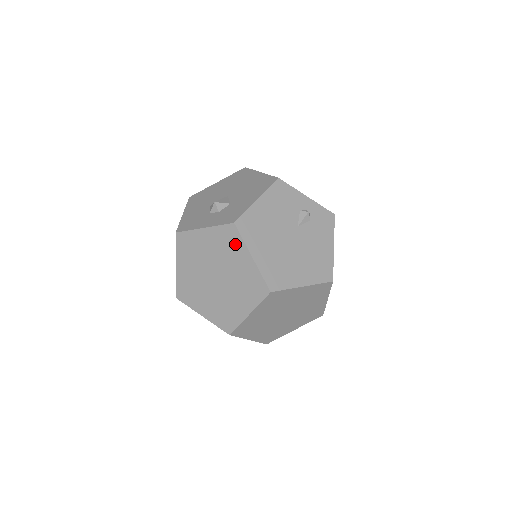
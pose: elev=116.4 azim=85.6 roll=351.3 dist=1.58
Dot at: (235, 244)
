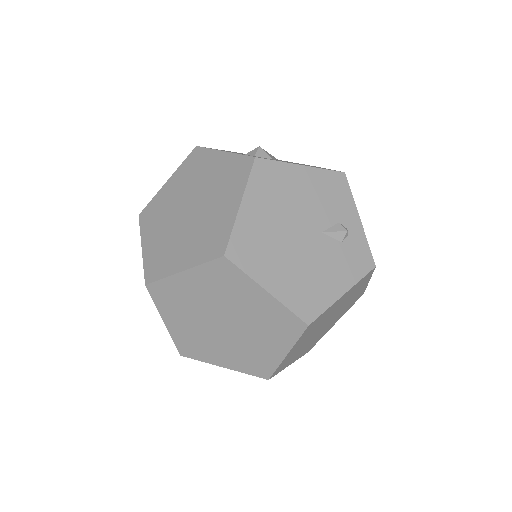
Dot at: (237, 181)
